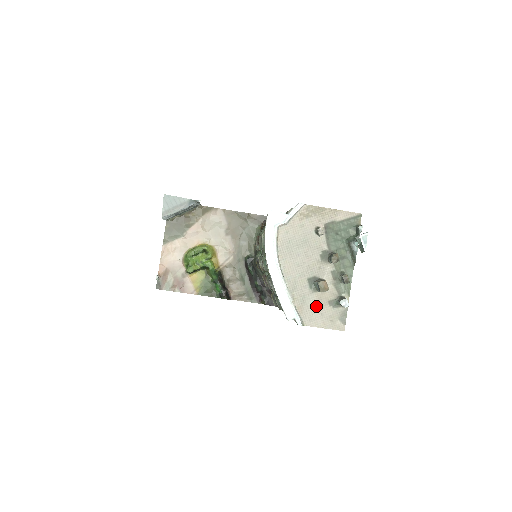
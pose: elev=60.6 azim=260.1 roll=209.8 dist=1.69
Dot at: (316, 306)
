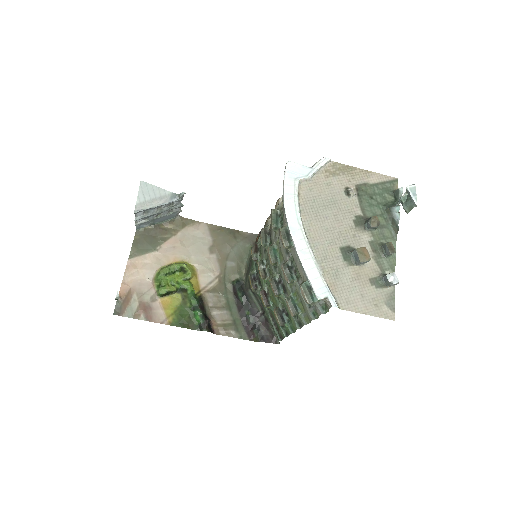
Dot at: (354, 284)
